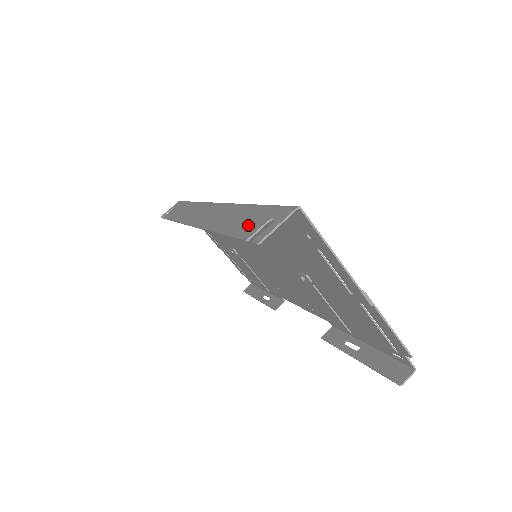
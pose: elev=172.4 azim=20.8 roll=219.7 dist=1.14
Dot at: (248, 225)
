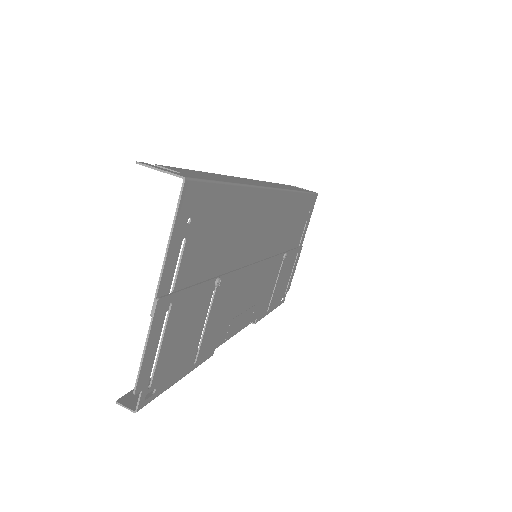
Dot at: (188, 171)
